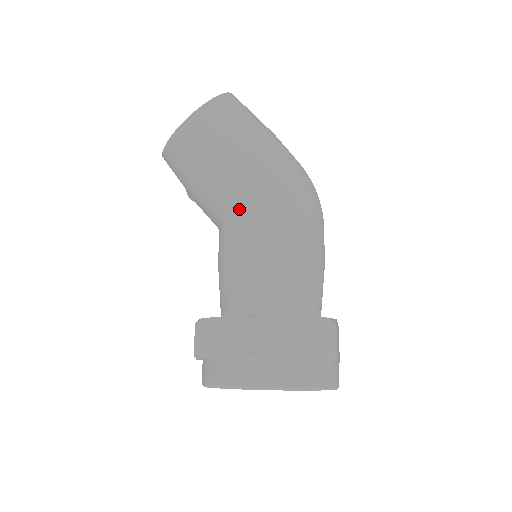
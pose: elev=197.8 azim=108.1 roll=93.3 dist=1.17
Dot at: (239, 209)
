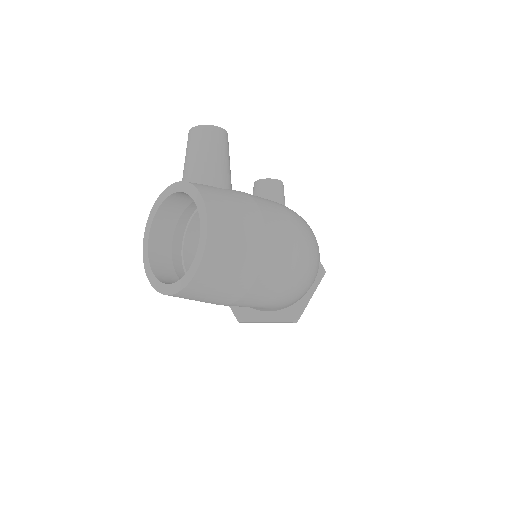
Dot at: occluded
